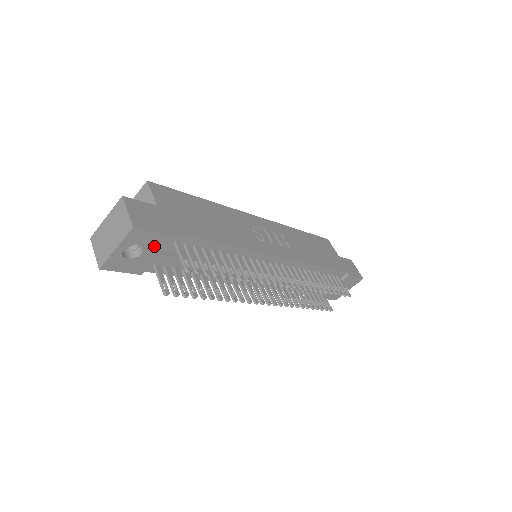
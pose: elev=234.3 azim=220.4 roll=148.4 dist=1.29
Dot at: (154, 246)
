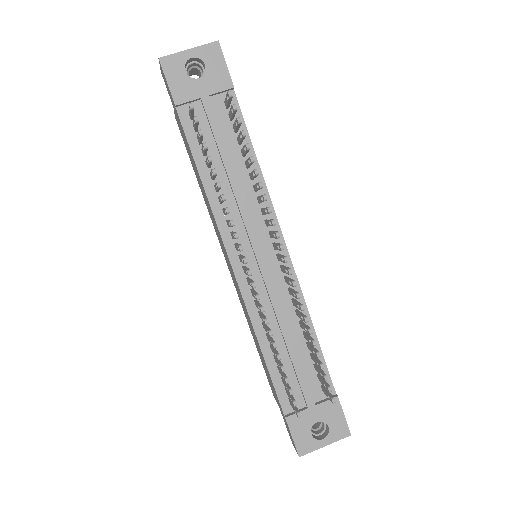
Dot at: (213, 80)
